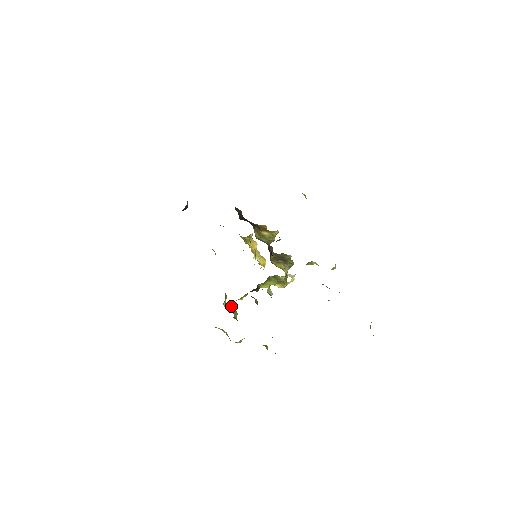
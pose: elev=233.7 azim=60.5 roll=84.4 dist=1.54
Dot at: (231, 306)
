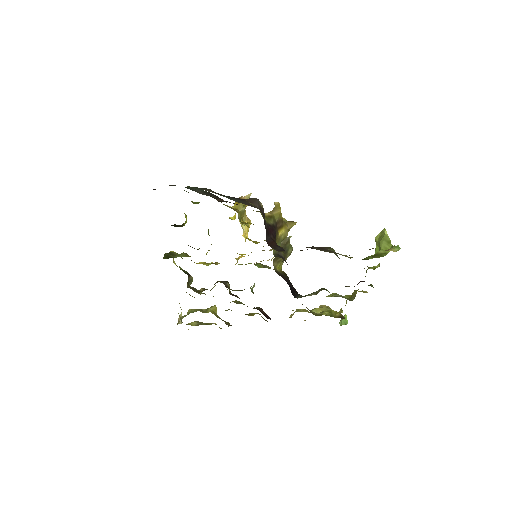
Dot at: (188, 276)
